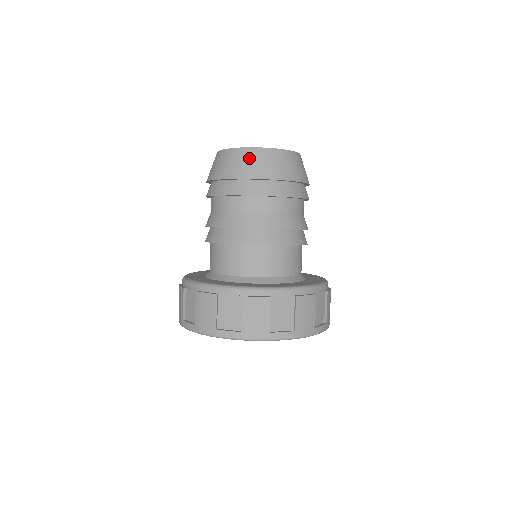
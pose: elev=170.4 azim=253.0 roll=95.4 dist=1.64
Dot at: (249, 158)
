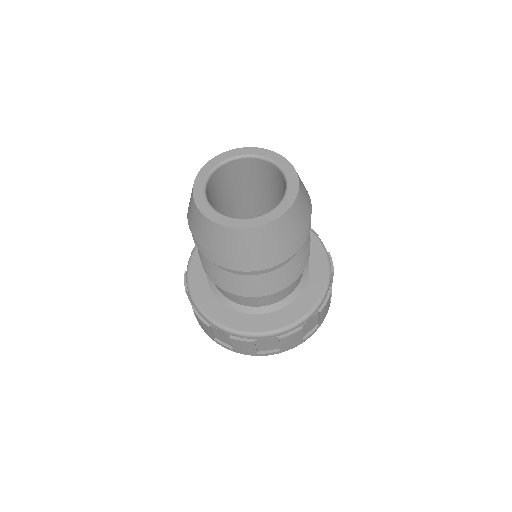
Dot at: (221, 237)
